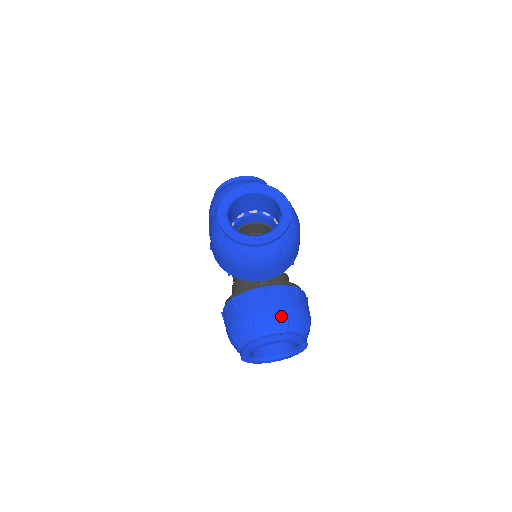
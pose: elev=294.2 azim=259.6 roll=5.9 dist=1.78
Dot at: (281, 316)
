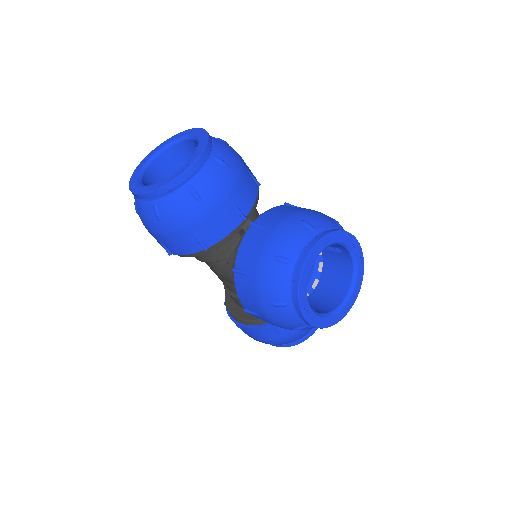
Dot at: occluded
